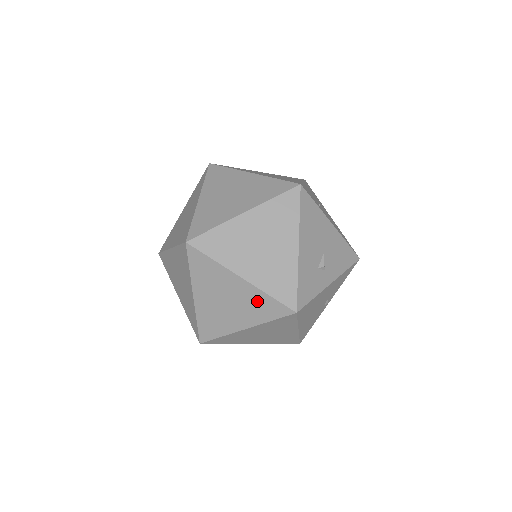
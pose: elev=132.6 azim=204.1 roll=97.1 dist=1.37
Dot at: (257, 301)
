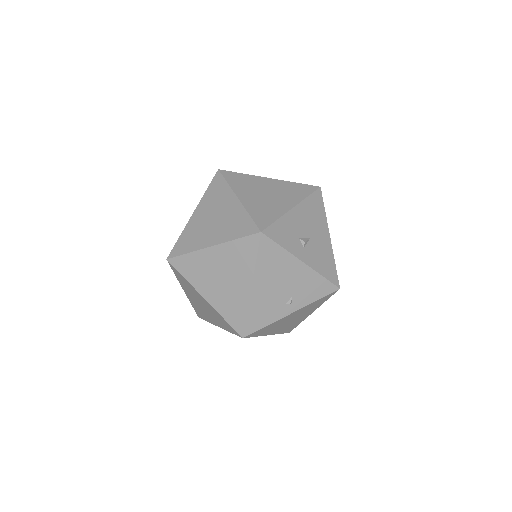
Dot at: (237, 219)
